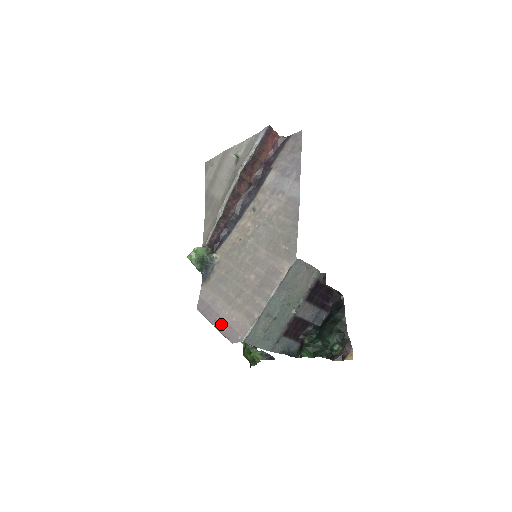
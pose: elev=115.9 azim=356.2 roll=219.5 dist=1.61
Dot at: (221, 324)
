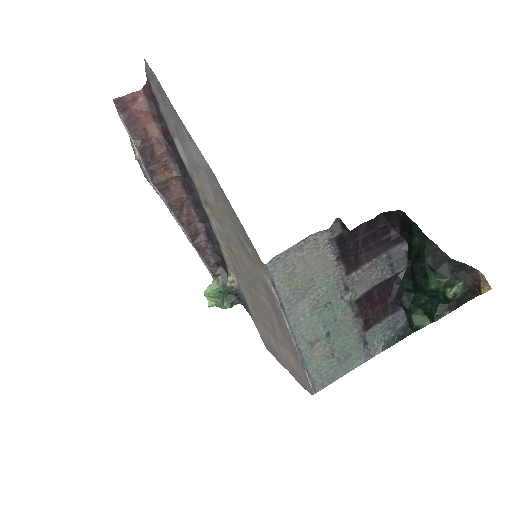
Dot at: (289, 368)
